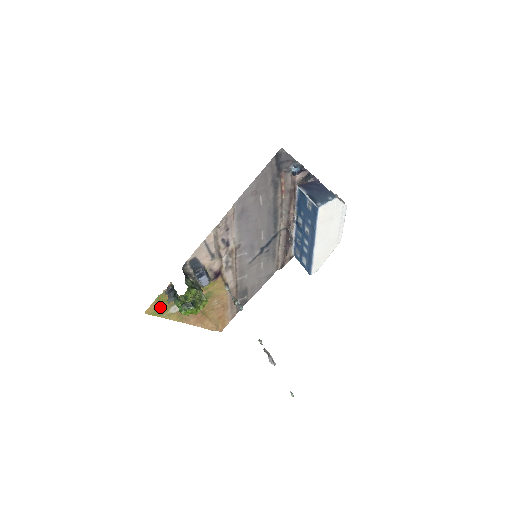
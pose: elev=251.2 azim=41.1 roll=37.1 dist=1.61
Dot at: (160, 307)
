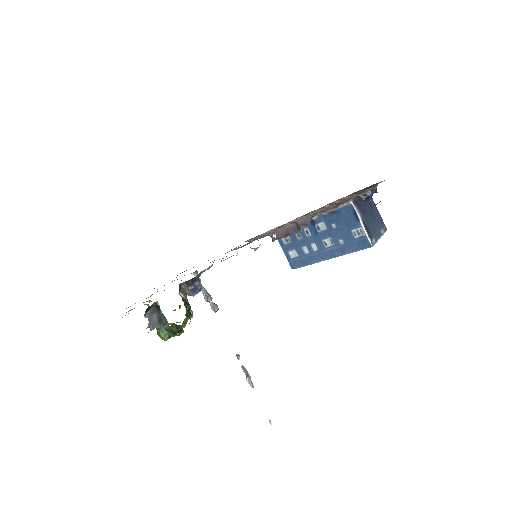
Dot at: occluded
